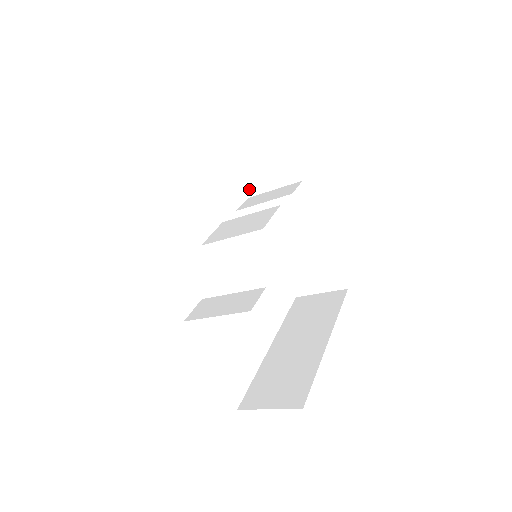
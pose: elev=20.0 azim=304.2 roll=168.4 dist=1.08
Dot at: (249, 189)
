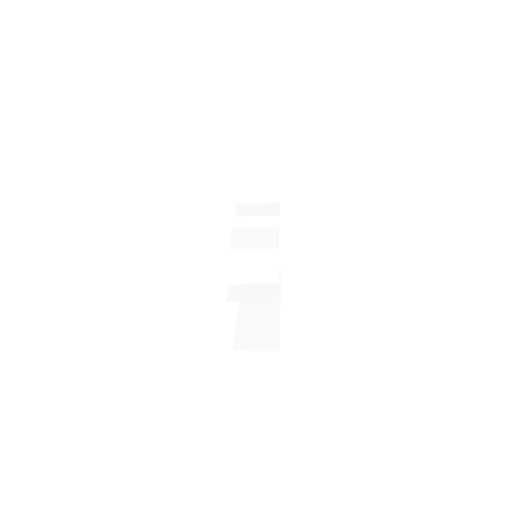
Dot at: (240, 199)
